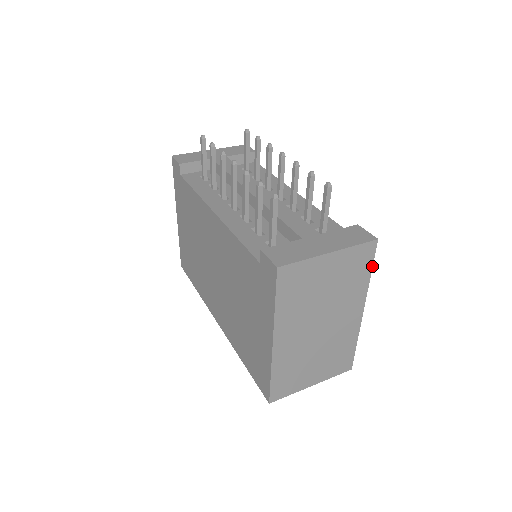
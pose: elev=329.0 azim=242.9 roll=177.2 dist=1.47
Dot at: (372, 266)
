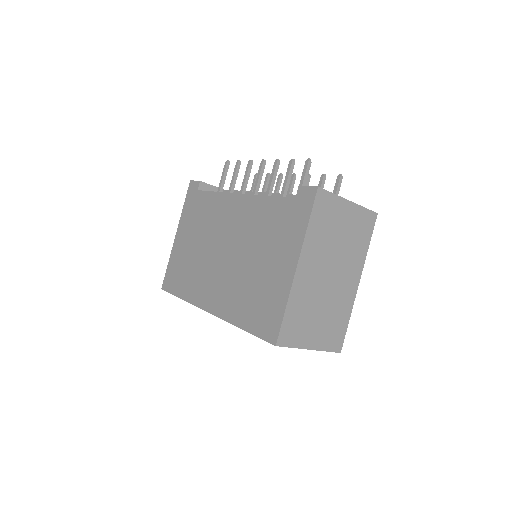
Dot at: occluded
